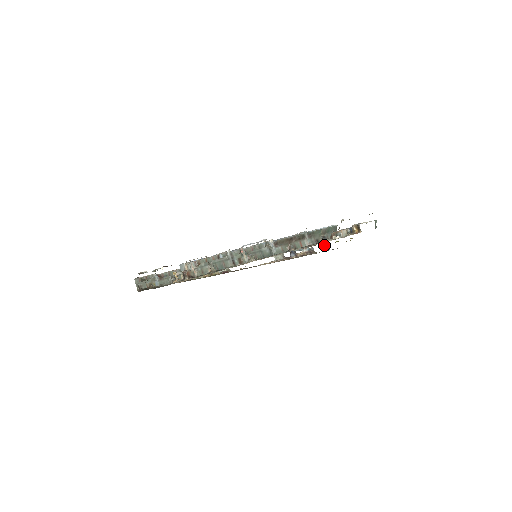
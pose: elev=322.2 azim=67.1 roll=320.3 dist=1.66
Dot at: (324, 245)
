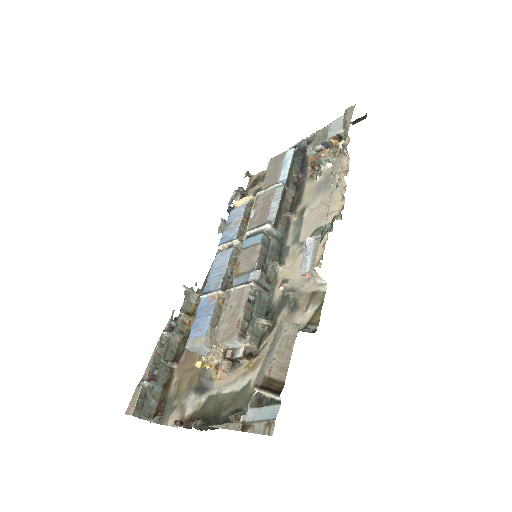
Dot at: occluded
